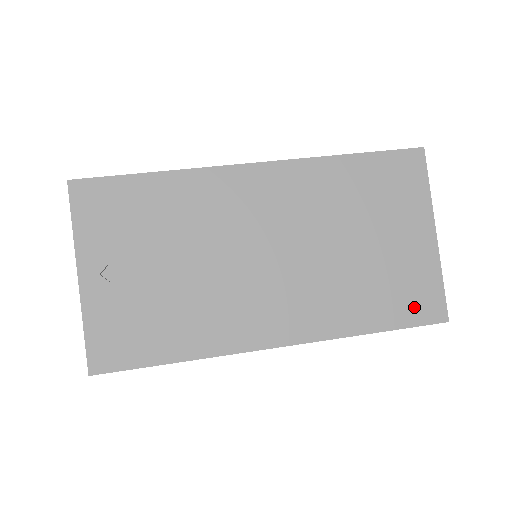
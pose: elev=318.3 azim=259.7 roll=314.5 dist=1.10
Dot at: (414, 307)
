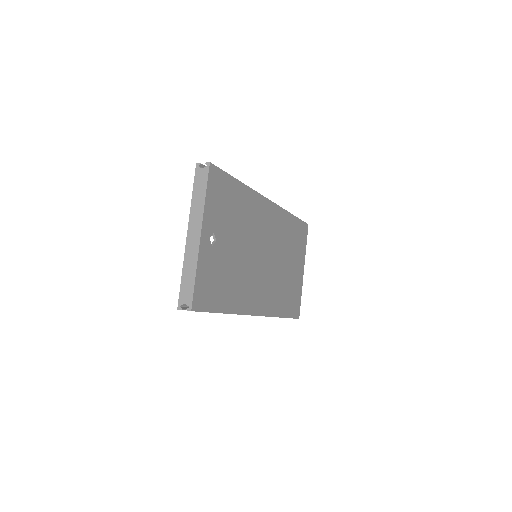
Dot at: (293, 307)
